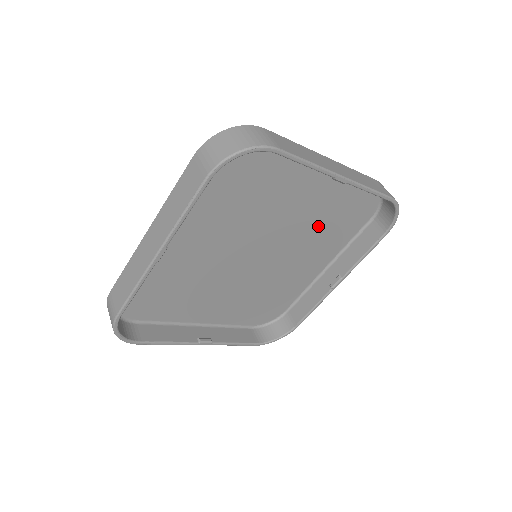
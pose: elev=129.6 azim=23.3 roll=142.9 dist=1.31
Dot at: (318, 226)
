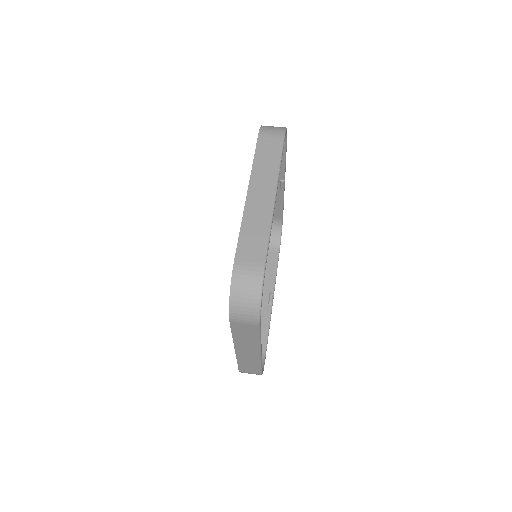
Dot at: occluded
